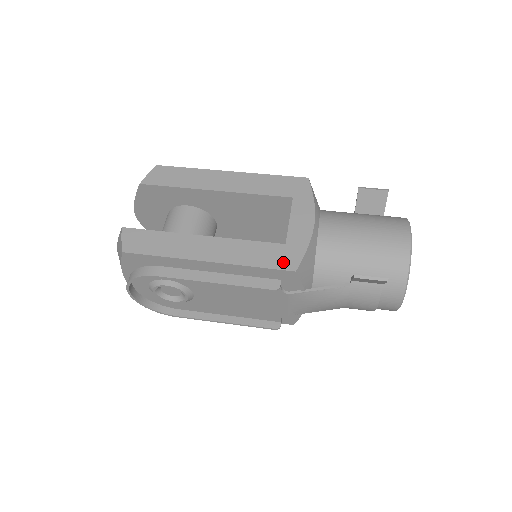
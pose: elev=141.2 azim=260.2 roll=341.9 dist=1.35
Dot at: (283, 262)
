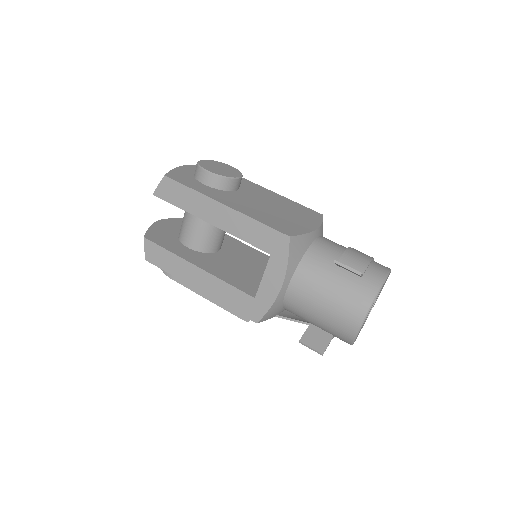
Dot at: (250, 313)
